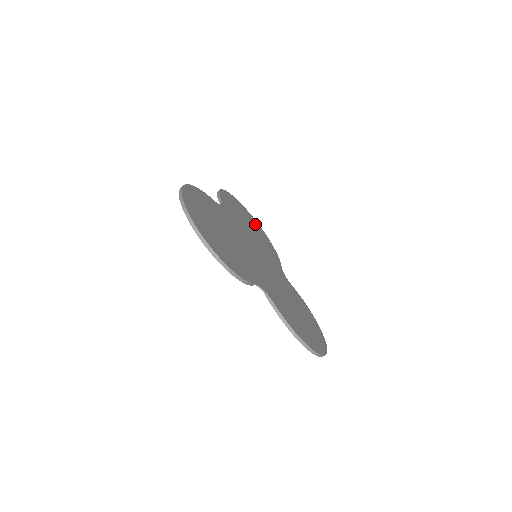
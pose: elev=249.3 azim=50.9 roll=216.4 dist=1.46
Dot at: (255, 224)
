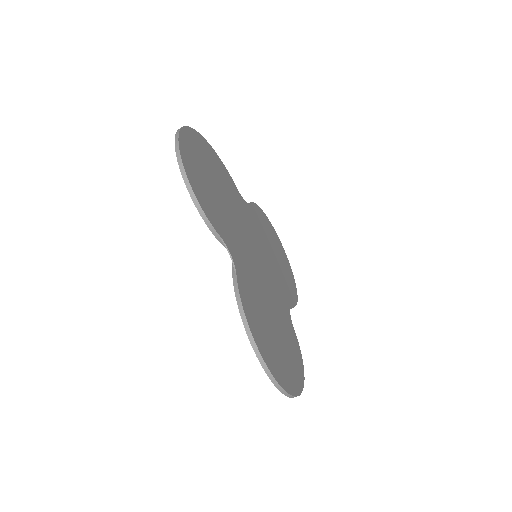
Dot at: (286, 264)
